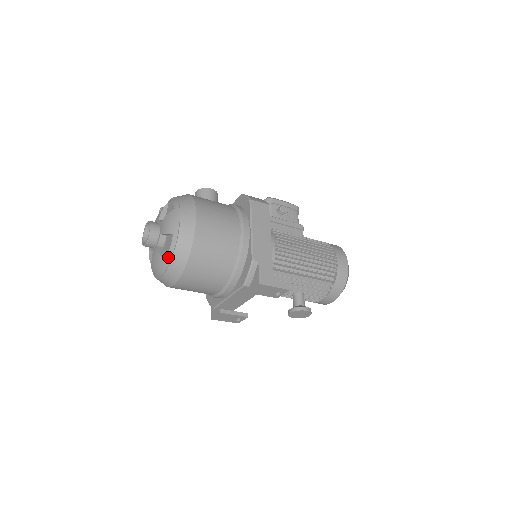
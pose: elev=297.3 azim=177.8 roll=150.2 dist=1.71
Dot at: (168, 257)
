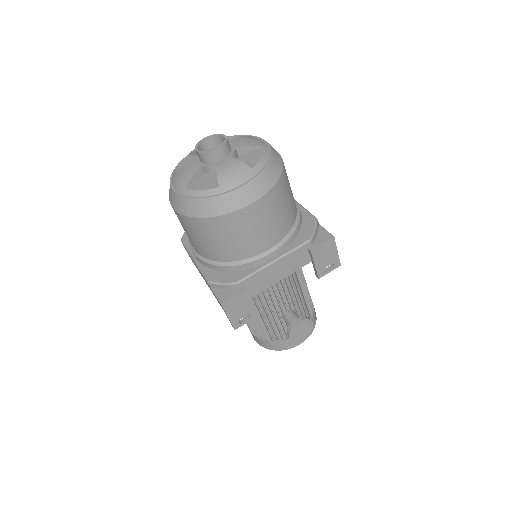
Dot at: (259, 165)
